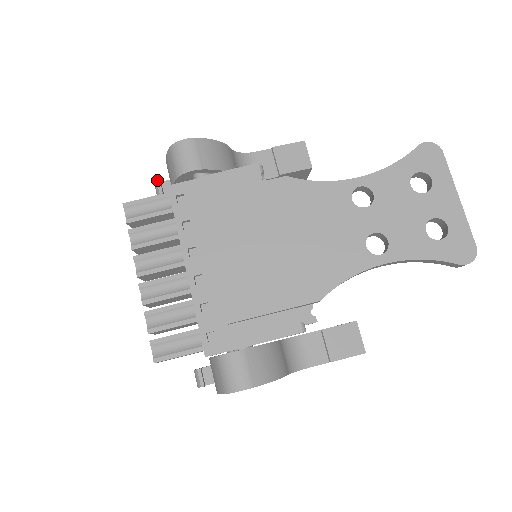
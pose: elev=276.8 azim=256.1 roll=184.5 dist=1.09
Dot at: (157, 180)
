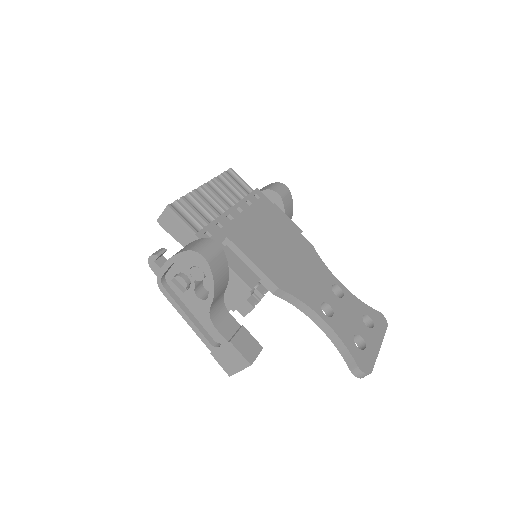
Dot at: occluded
